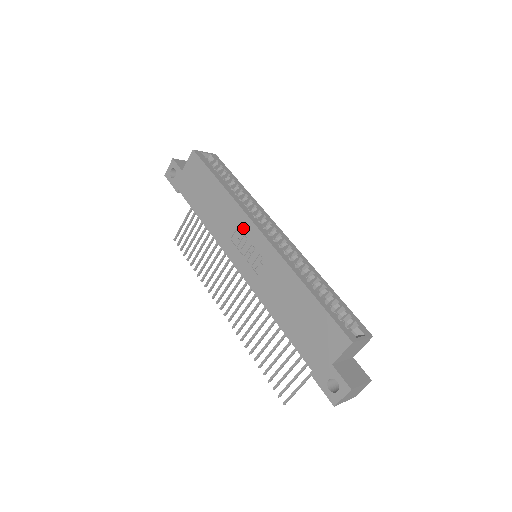
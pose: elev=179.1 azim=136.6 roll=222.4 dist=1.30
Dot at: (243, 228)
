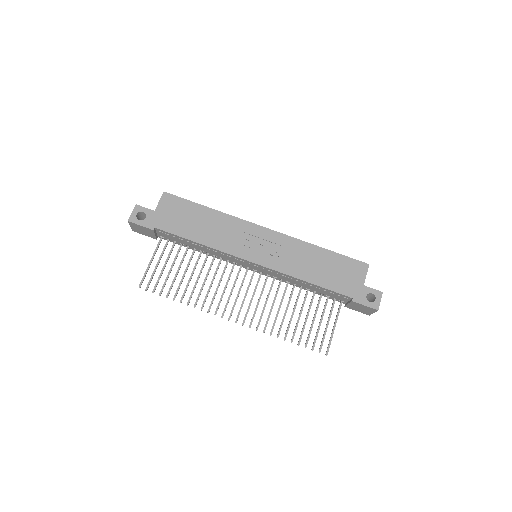
Dot at: (249, 232)
